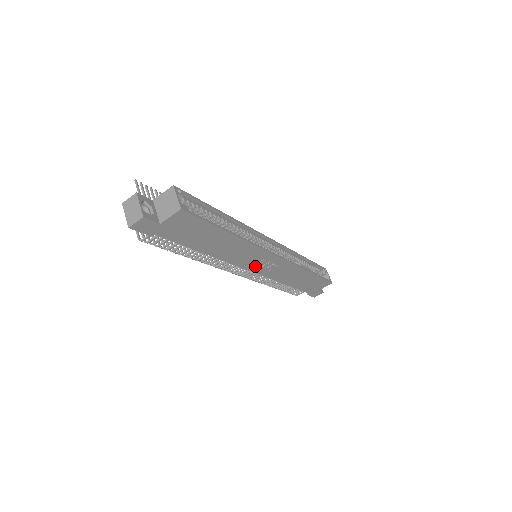
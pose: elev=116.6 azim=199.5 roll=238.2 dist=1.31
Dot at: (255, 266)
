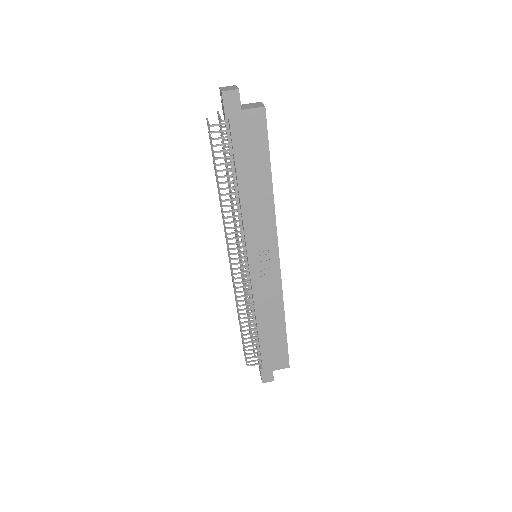
Dot at: (256, 255)
